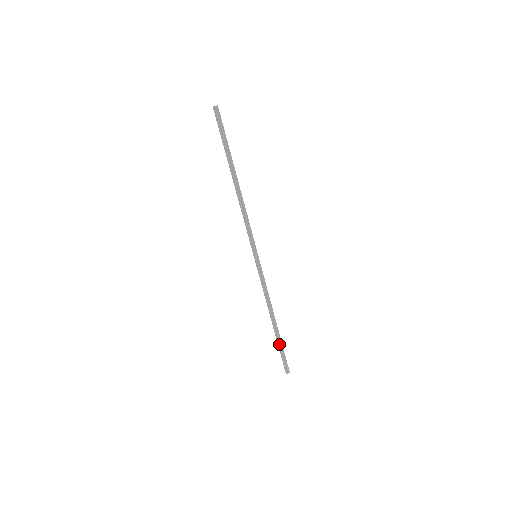
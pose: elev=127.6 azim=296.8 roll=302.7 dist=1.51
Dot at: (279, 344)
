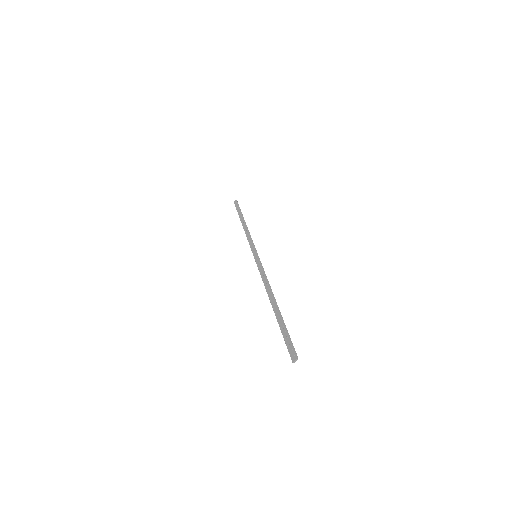
Dot at: occluded
